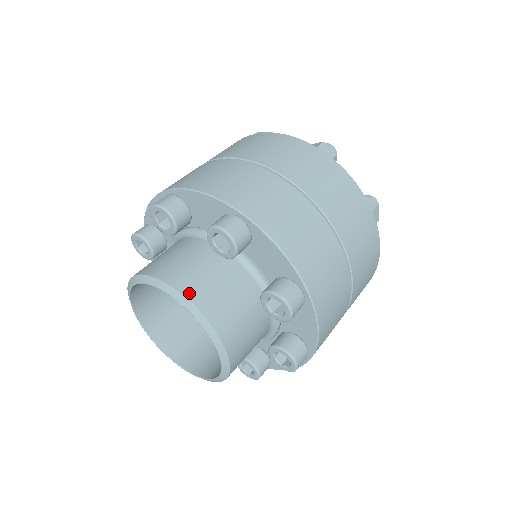
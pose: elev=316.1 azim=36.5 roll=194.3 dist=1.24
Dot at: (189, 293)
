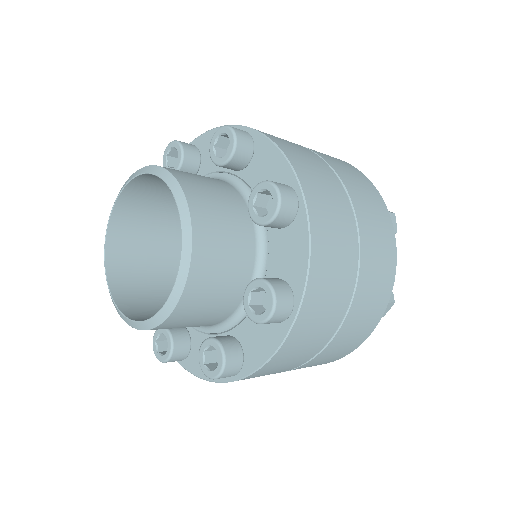
Dot at: occluded
